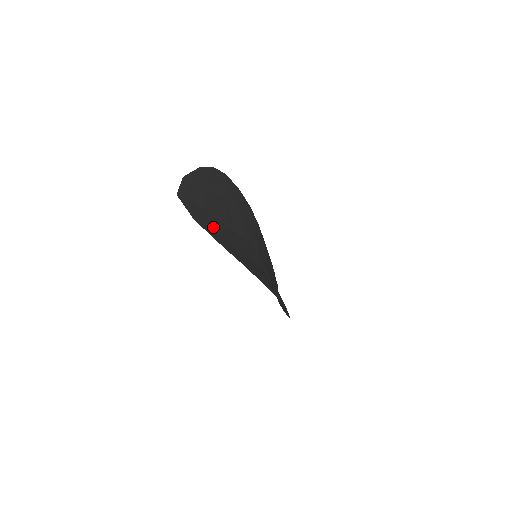
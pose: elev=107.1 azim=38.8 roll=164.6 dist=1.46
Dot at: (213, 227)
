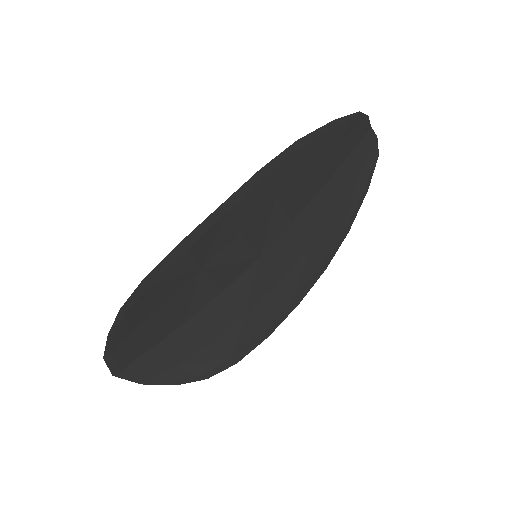
Dot at: (165, 364)
